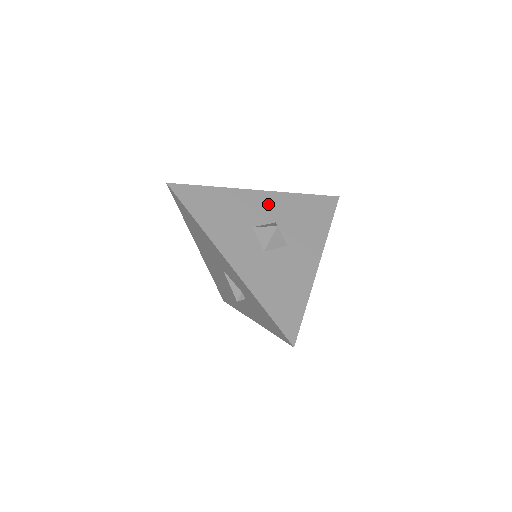
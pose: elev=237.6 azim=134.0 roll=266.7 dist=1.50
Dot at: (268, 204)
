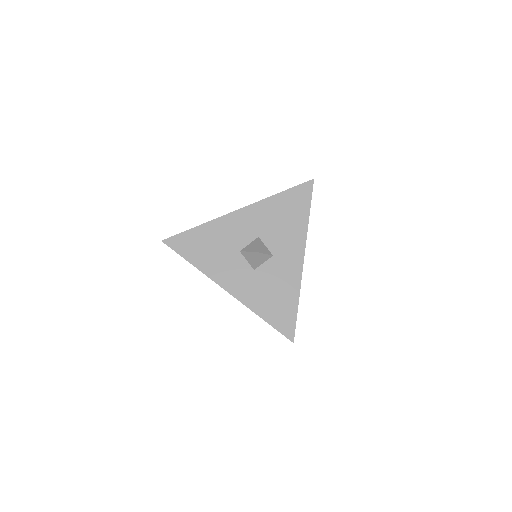
Dot at: (248, 221)
